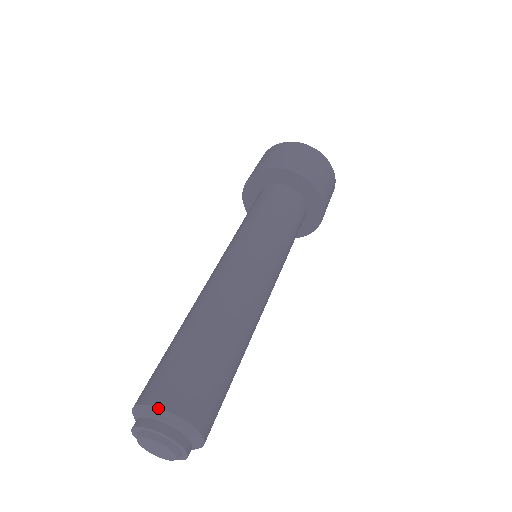
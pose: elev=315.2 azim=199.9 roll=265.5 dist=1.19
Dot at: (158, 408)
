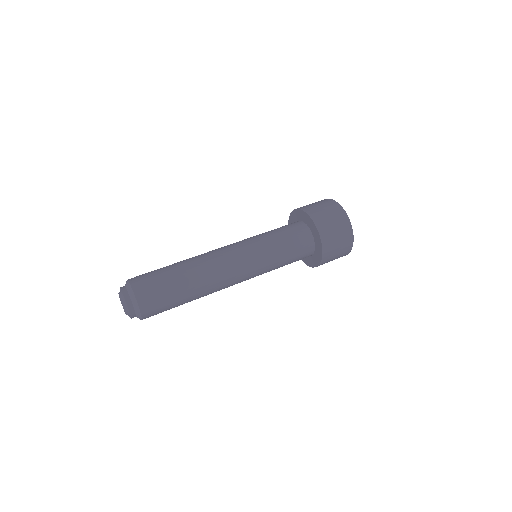
Dot at: (130, 285)
